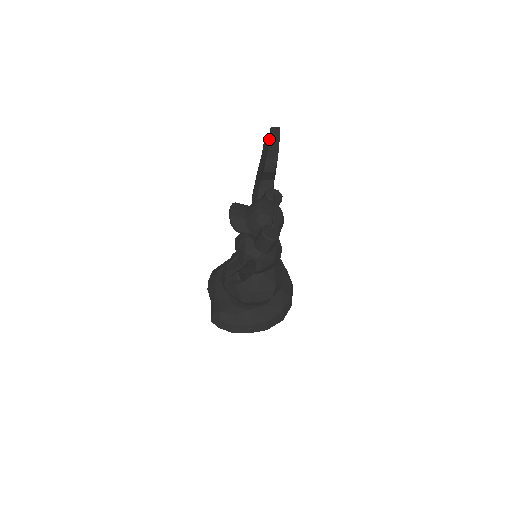
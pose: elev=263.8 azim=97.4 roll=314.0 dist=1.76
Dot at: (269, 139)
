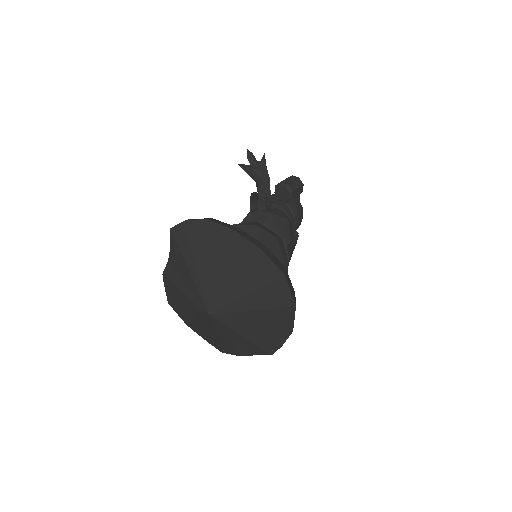
Dot at: occluded
